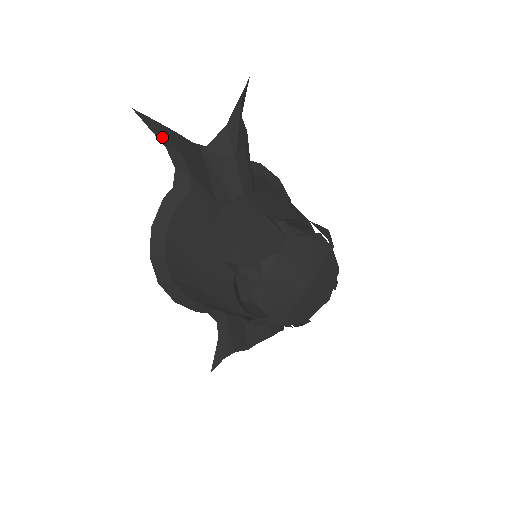
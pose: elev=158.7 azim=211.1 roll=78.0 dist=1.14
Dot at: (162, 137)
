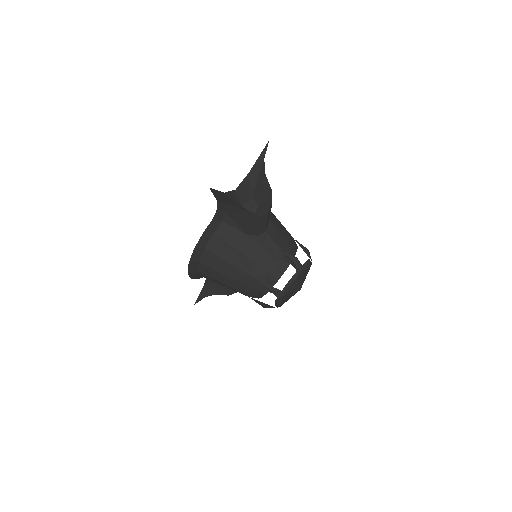
Dot at: (218, 197)
